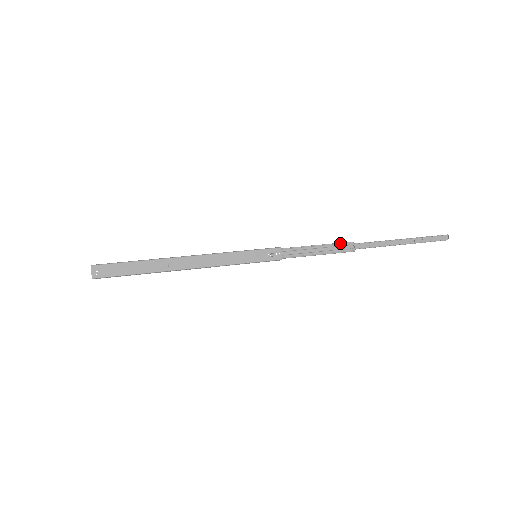
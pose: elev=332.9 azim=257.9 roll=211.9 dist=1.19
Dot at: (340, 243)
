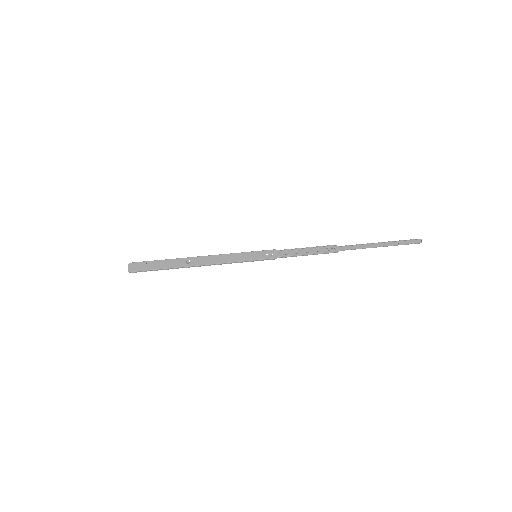
Dot at: (326, 246)
